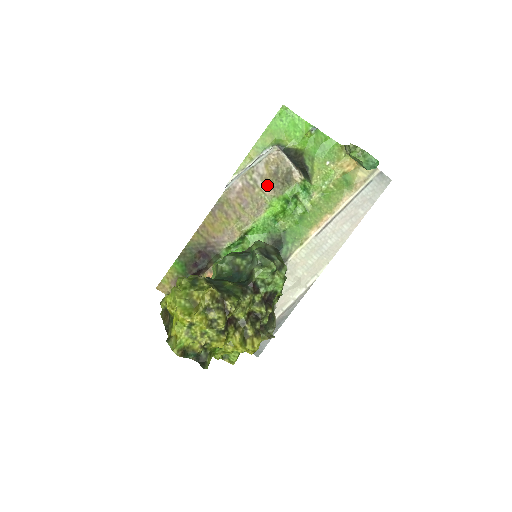
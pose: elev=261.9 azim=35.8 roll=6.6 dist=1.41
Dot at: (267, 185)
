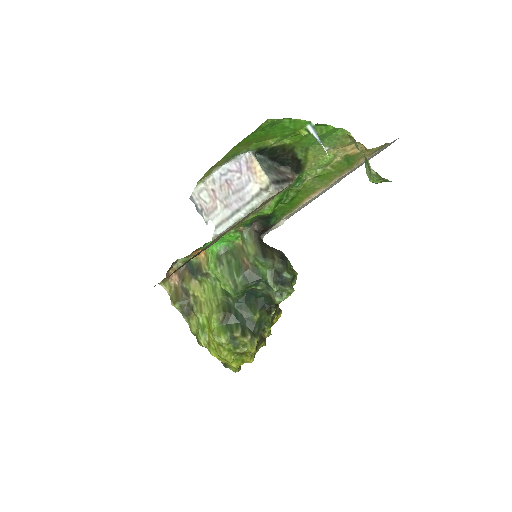
Dot at: (258, 208)
